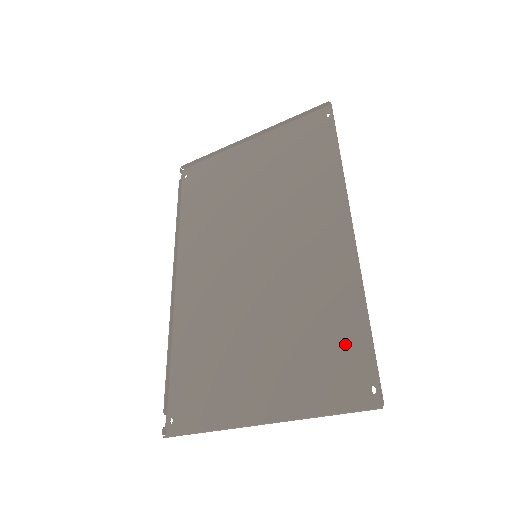
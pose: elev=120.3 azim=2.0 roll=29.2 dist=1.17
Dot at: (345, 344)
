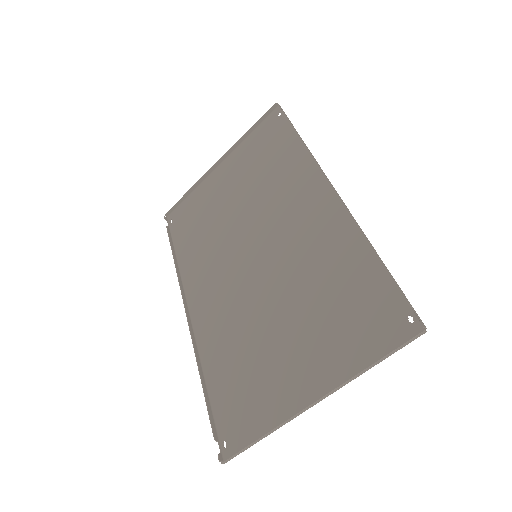
Dot at: (367, 291)
